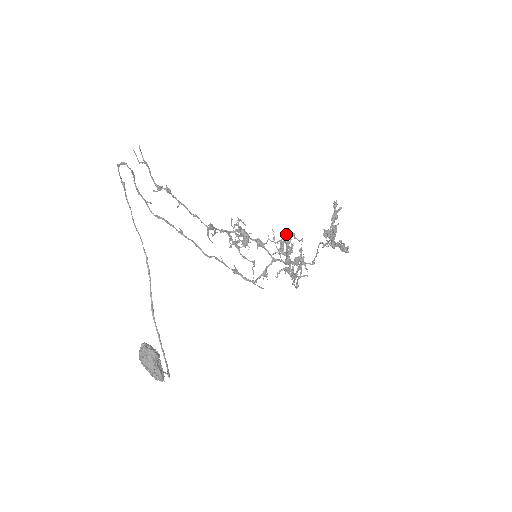
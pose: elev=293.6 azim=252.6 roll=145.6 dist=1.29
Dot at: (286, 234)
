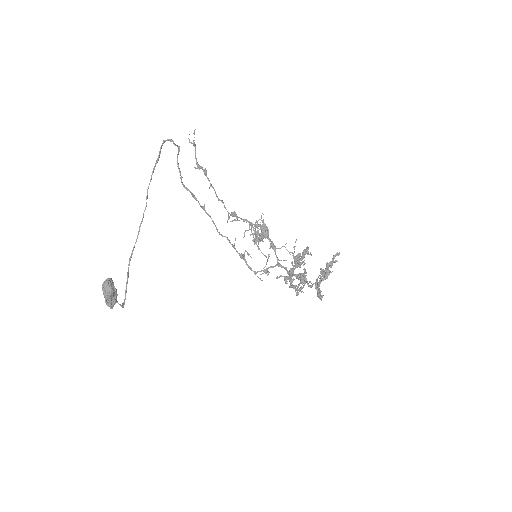
Dot at: (305, 249)
